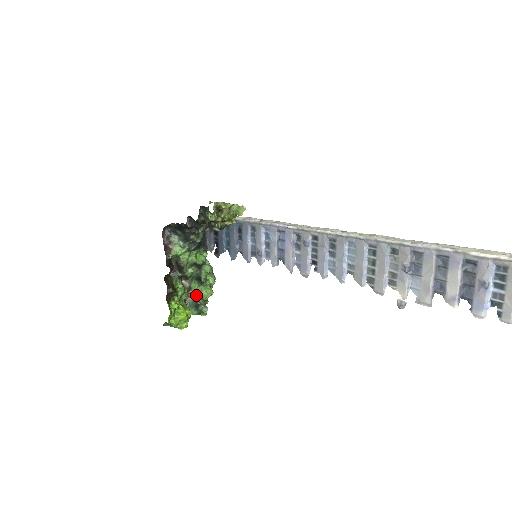
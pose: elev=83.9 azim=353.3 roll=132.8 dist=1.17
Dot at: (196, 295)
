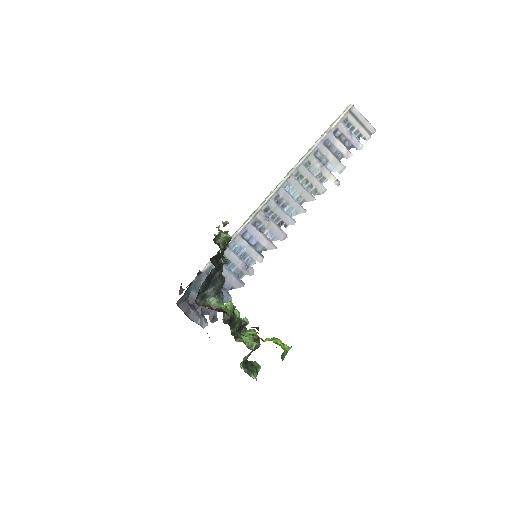
Dot at: (252, 341)
